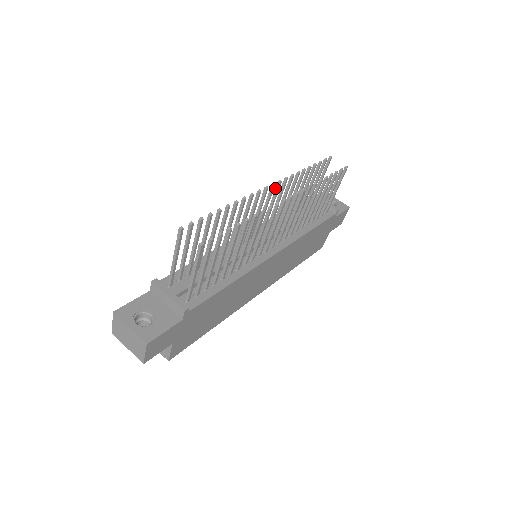
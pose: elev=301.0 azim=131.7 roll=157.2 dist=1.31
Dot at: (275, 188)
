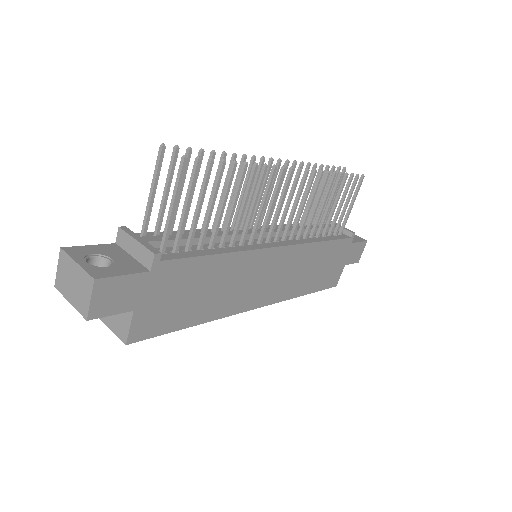
Dot at: occluded
